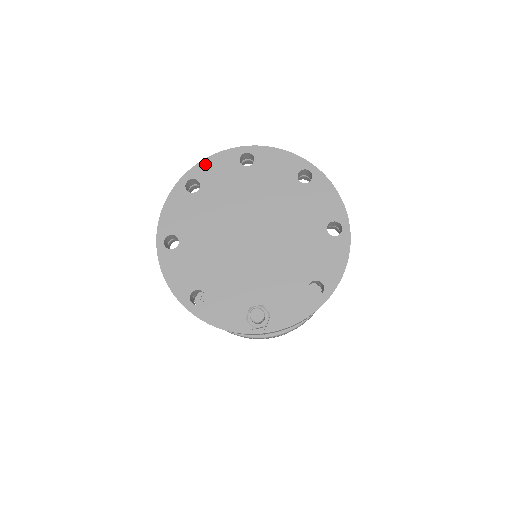
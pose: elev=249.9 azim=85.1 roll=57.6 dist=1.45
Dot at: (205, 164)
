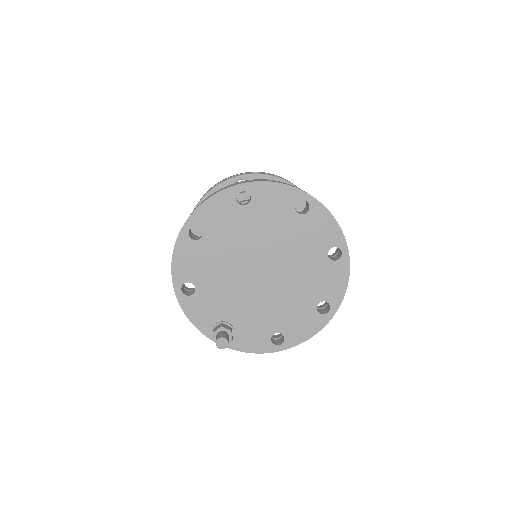
Dot at: (267, 186)
